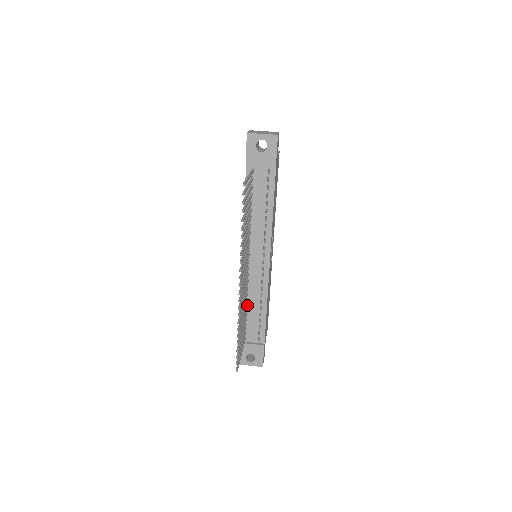
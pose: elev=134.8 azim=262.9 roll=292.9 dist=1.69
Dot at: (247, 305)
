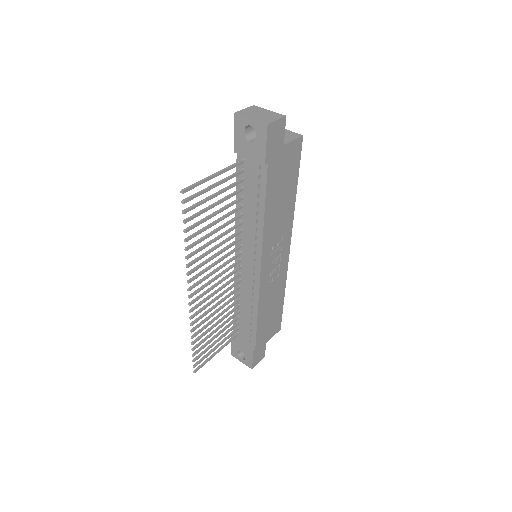
Dot at: (240, 304)
